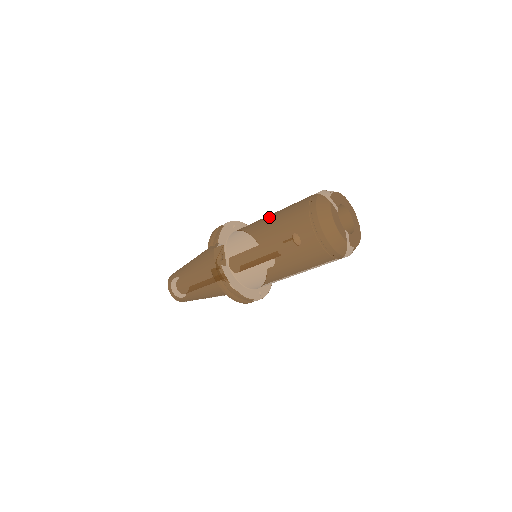
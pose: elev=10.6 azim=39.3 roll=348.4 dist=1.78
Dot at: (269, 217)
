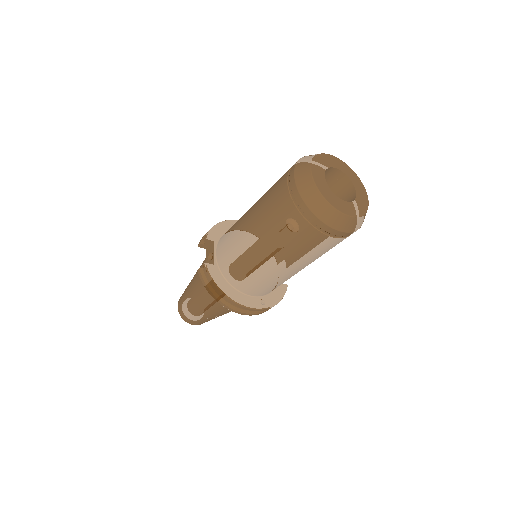
Dot at: occluded
